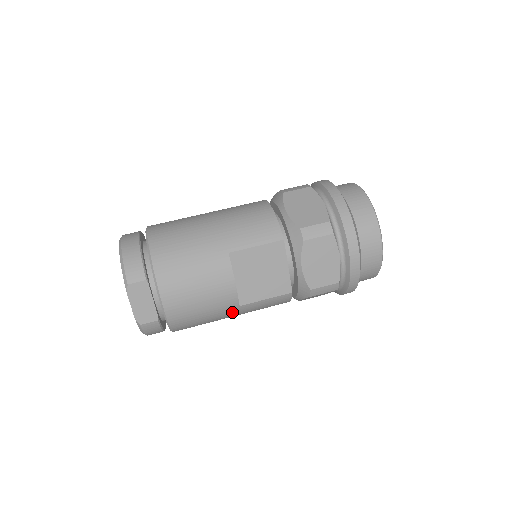
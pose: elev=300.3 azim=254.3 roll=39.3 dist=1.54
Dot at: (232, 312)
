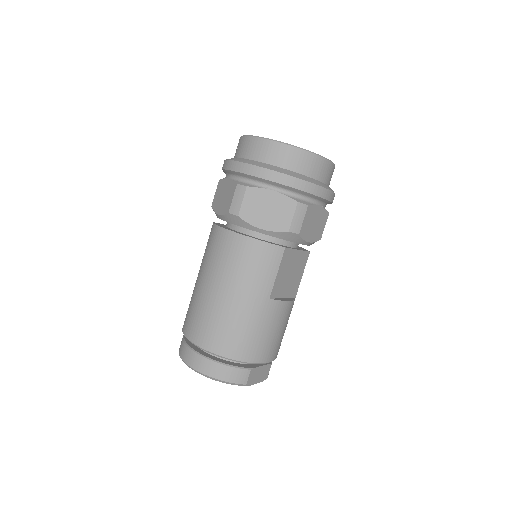
Dot at: occluded
